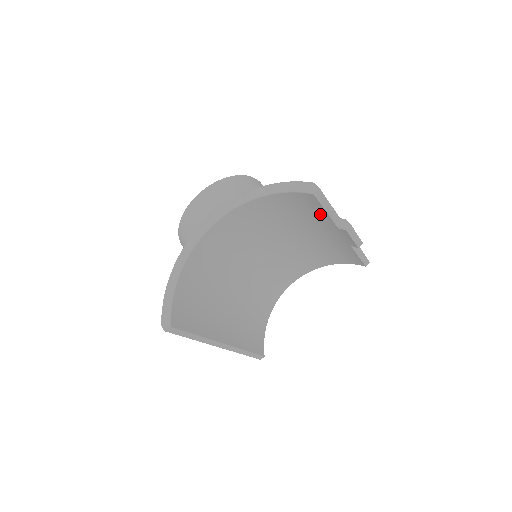
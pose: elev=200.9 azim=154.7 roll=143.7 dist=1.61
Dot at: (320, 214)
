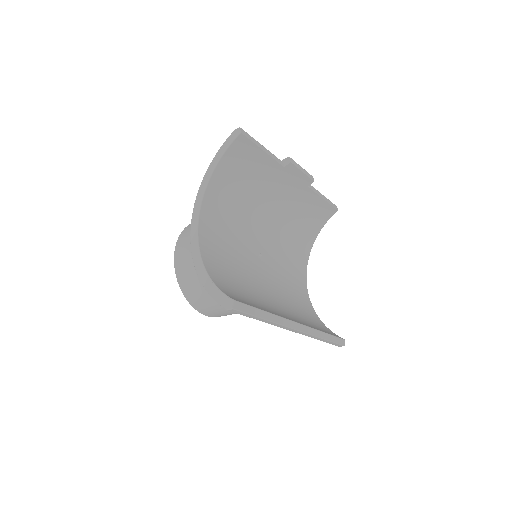
Dot at: (262, 161)
